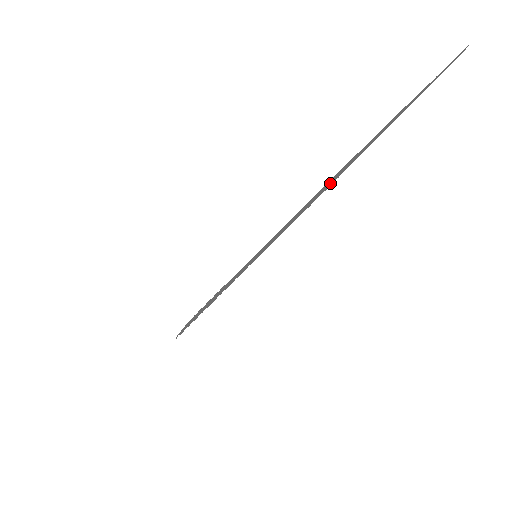
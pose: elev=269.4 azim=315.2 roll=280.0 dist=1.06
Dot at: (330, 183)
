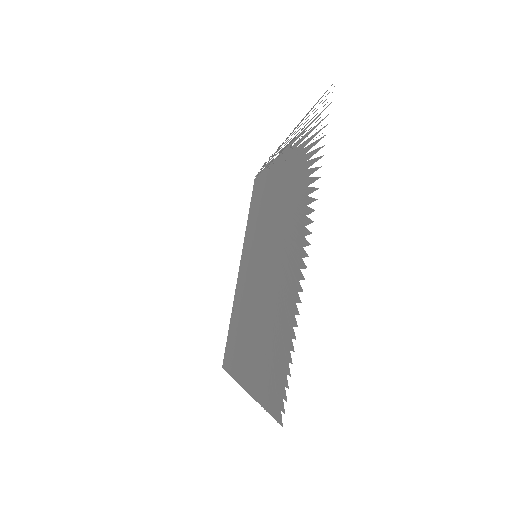
Dot at: (243, 384)
